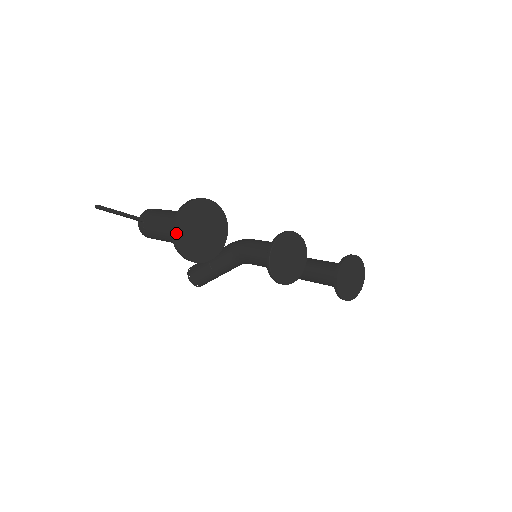
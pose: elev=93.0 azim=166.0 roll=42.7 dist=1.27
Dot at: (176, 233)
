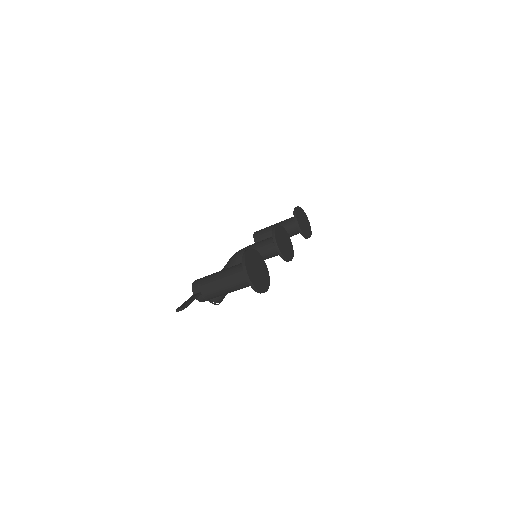
Dot at: (253, 284)
